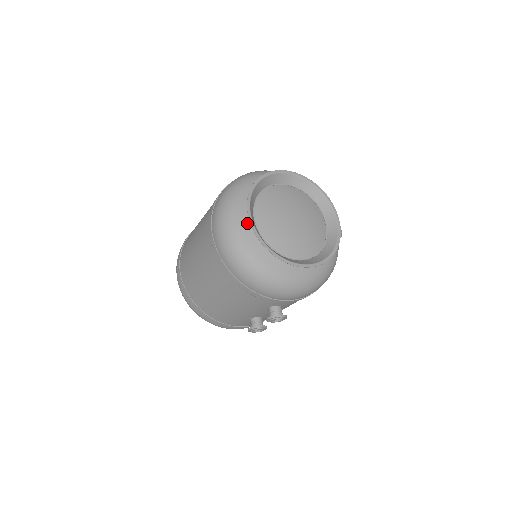
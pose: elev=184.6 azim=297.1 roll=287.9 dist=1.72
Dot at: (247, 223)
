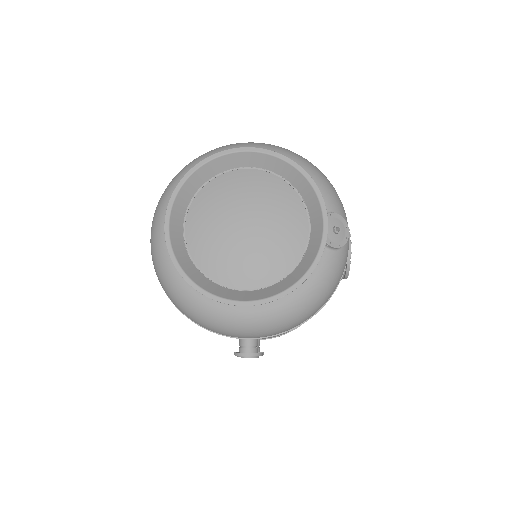
Dot at: occluded
